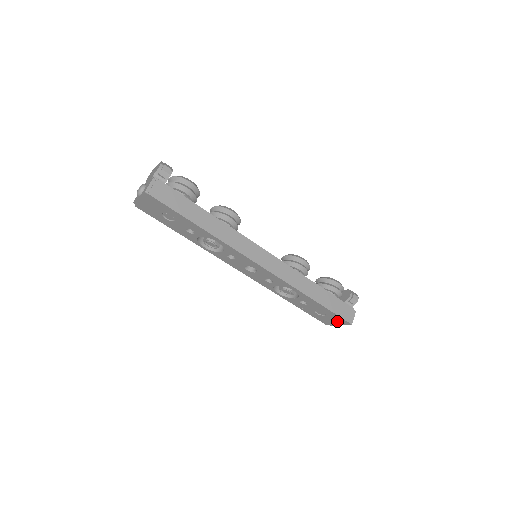
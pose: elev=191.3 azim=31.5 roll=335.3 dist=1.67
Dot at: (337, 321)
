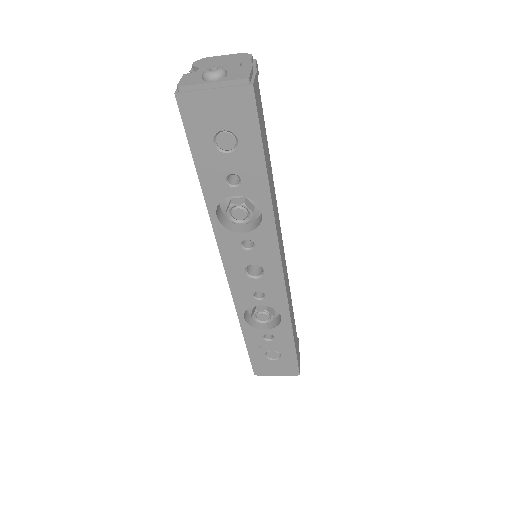
Dot at: (283, 369)
